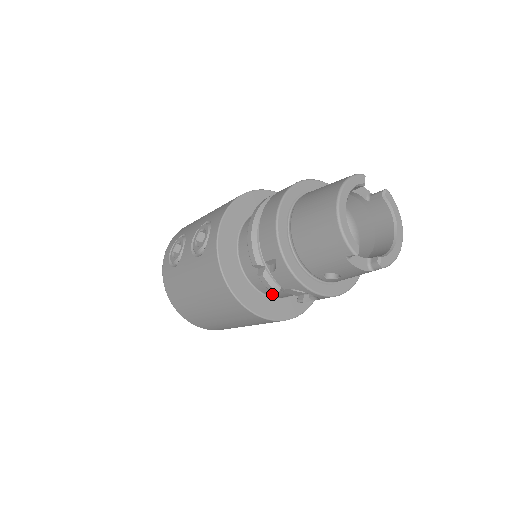
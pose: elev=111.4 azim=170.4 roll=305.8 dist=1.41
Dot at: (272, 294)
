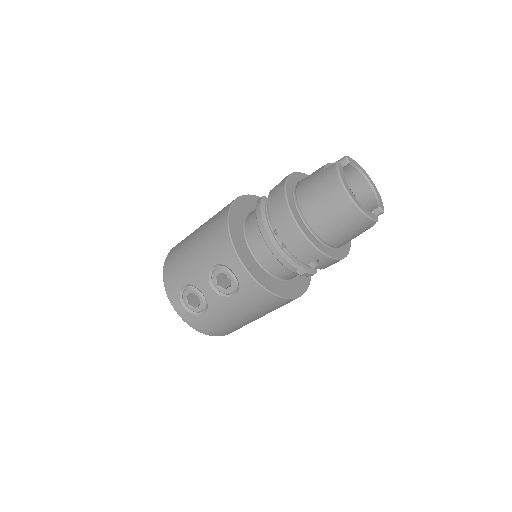
Dot at: occluded
